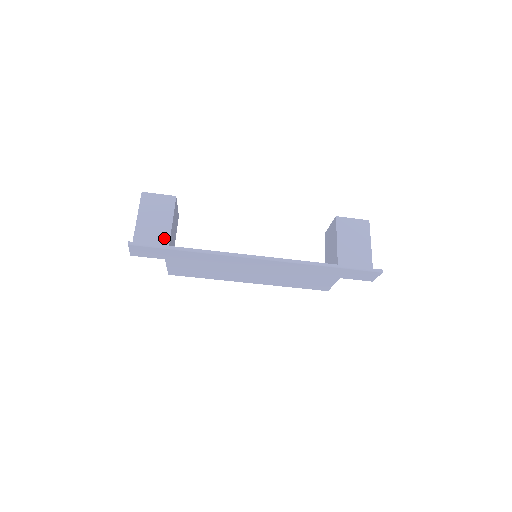
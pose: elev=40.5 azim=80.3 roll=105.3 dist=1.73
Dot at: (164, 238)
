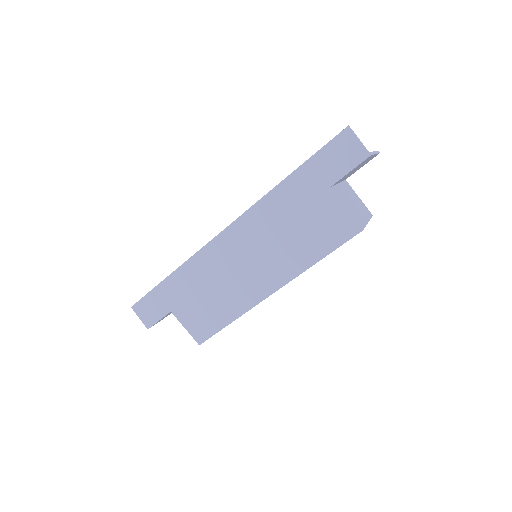
Dot at: occluded
